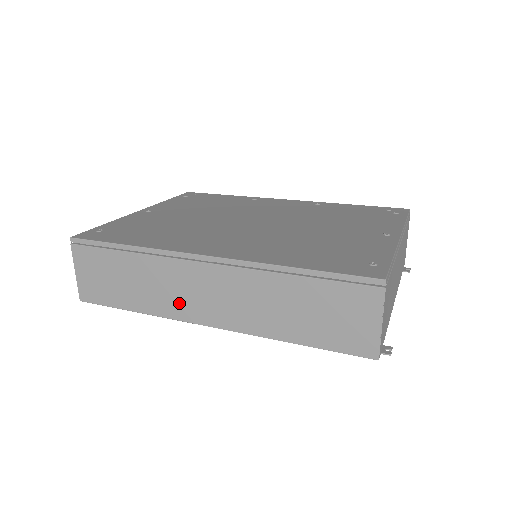
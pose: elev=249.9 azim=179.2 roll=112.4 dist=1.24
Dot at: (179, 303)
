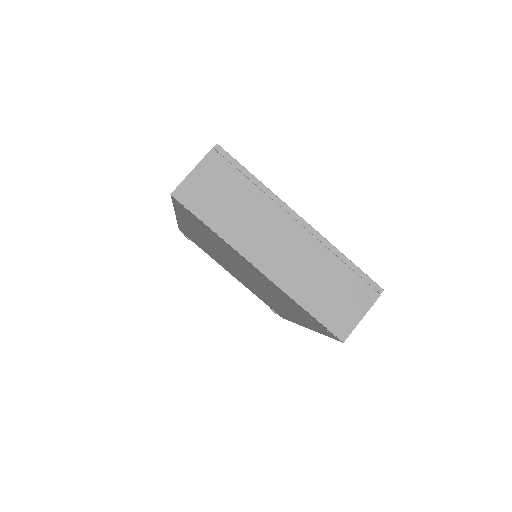
Dot at: occluded
